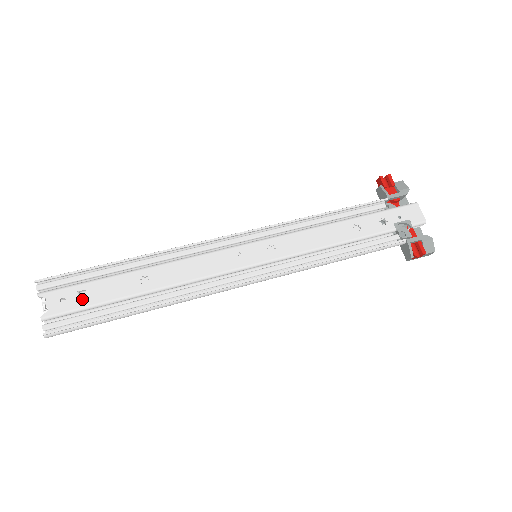
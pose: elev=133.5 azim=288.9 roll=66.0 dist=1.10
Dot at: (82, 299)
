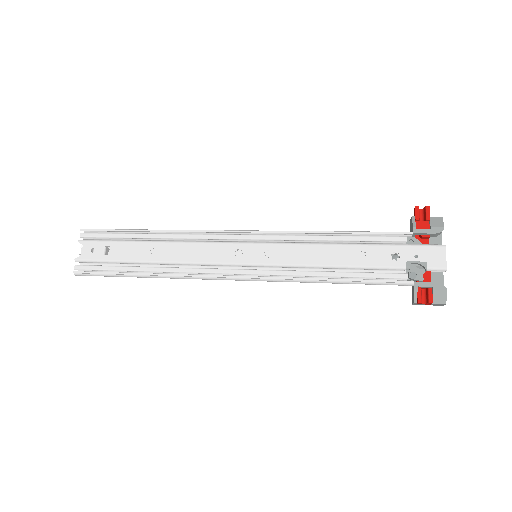
Dot at: occluded
